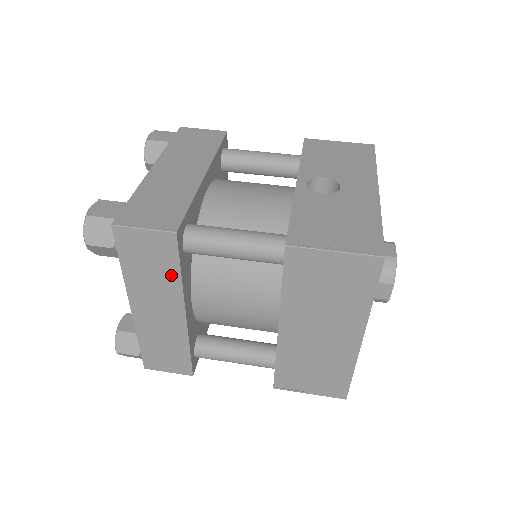
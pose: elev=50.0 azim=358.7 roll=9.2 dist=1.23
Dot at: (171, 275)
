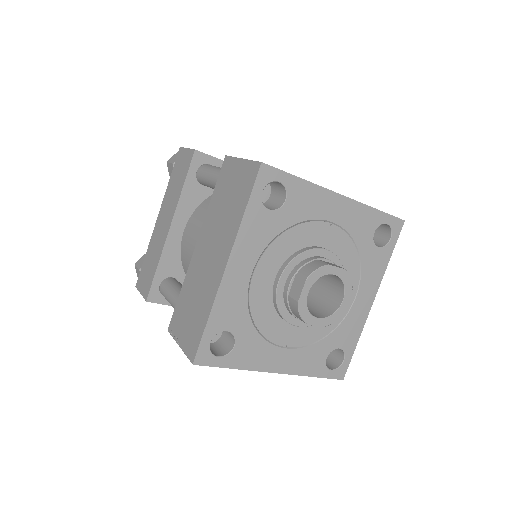
Dot at: (180, 187)
